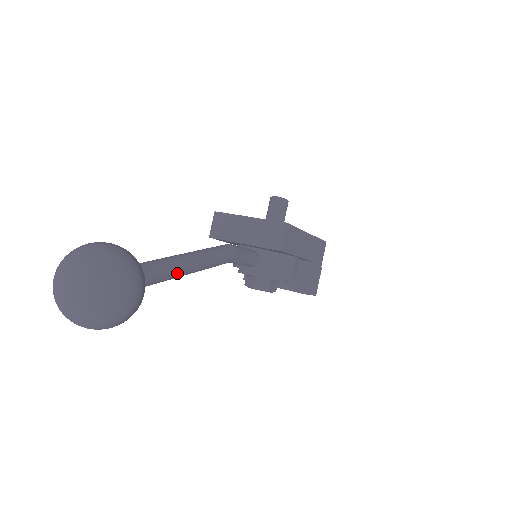
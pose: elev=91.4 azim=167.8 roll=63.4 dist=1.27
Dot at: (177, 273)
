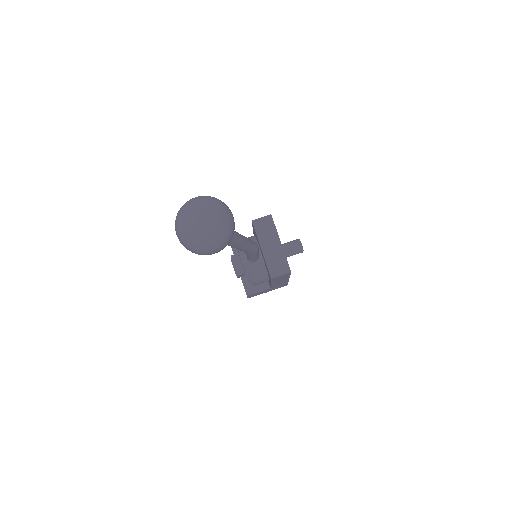
Dot at: (229, 245)
